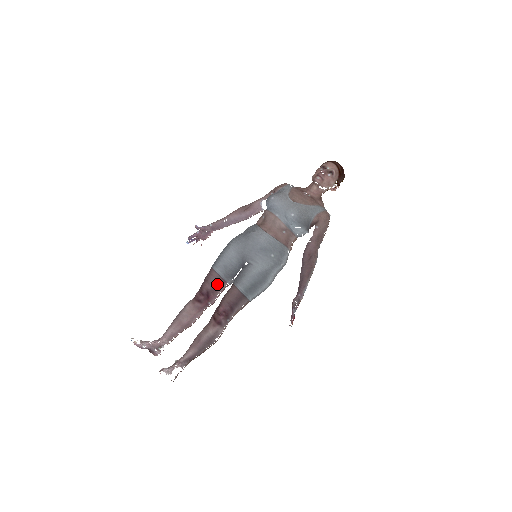
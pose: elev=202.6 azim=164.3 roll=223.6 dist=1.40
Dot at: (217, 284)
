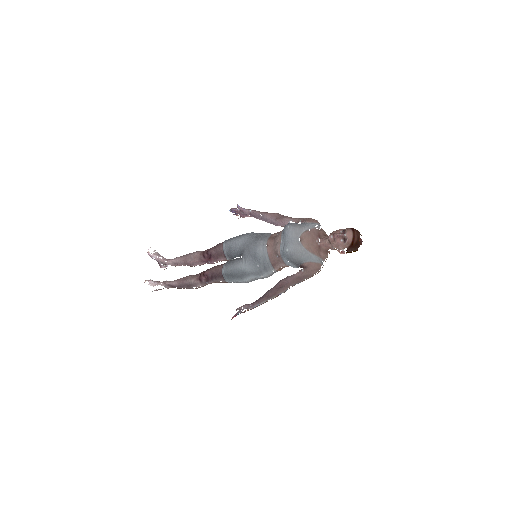
Dot at: (219, 254)
